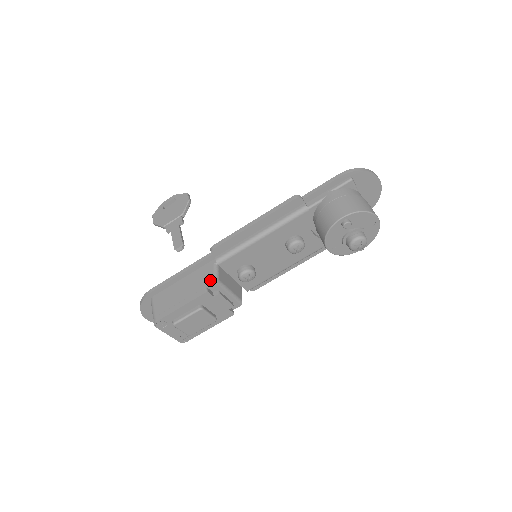
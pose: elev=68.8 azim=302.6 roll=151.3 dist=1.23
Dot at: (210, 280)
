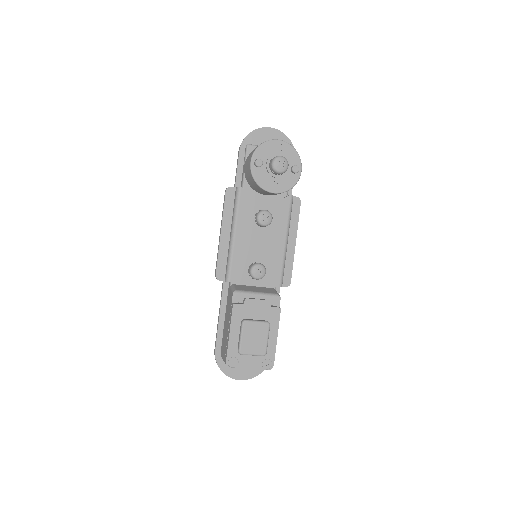
Dot at: (231, 296)
